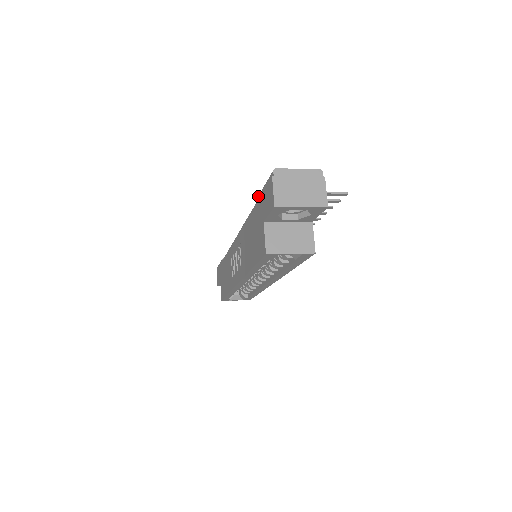
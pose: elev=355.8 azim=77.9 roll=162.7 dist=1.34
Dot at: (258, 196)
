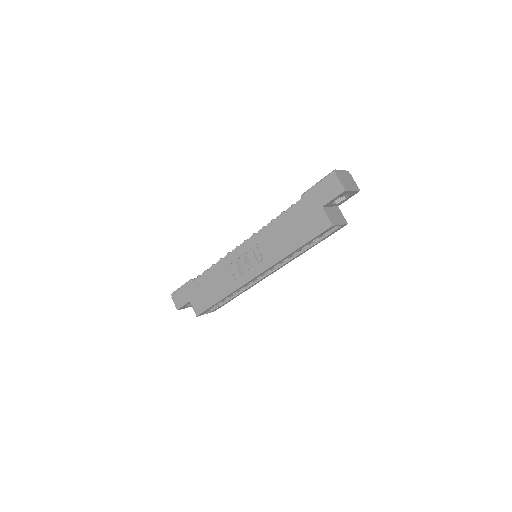
Dot at: (302, 195)
